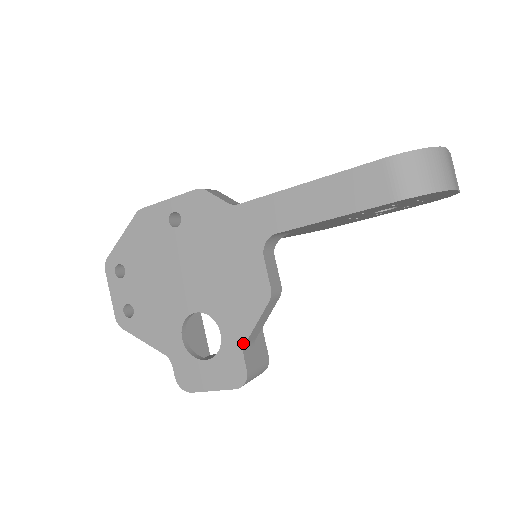
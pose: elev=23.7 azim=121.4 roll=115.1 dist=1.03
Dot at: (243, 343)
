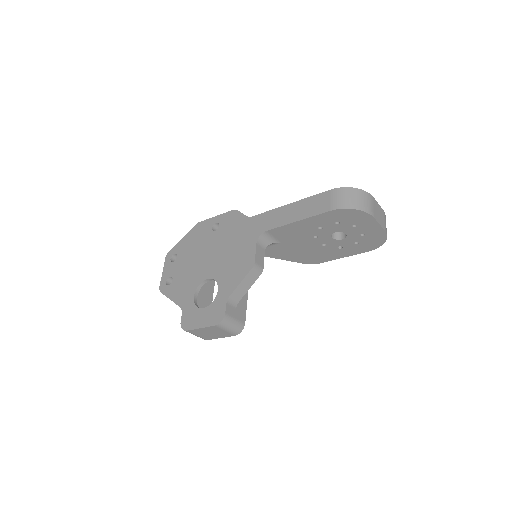
Dot at: (229, 295)
